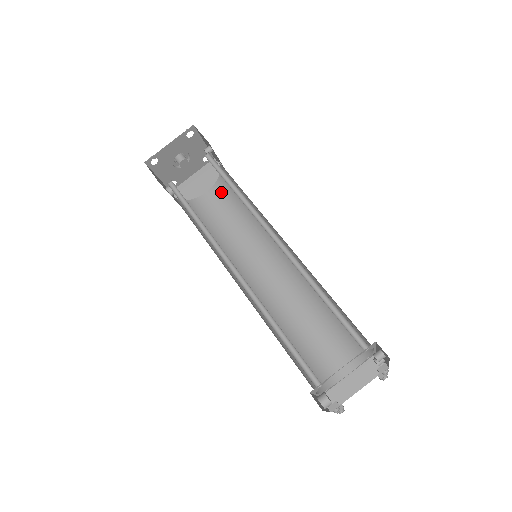
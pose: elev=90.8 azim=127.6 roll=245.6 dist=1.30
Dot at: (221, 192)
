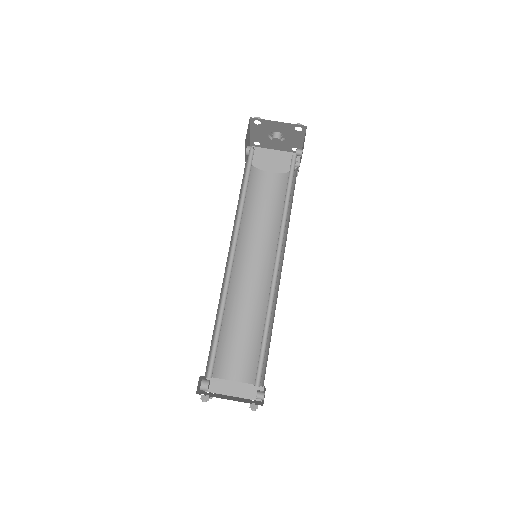
Dot at: (281, 184)
